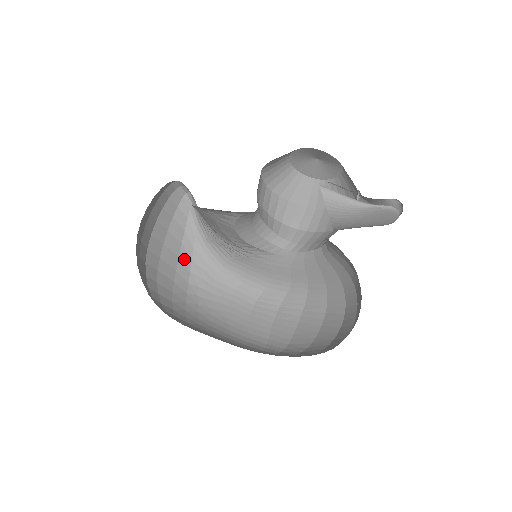
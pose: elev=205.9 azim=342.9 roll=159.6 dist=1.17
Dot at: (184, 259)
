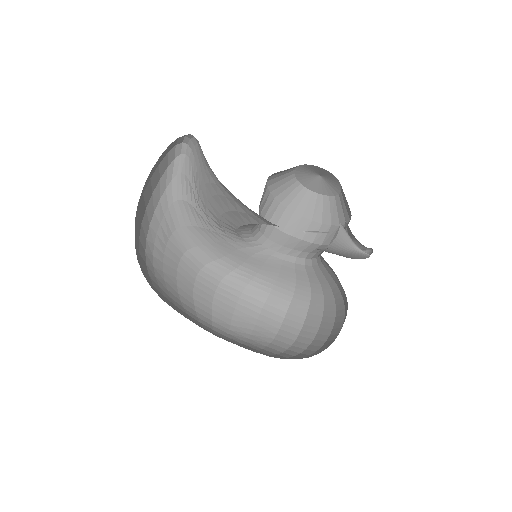
Dot at: (149, 211)
